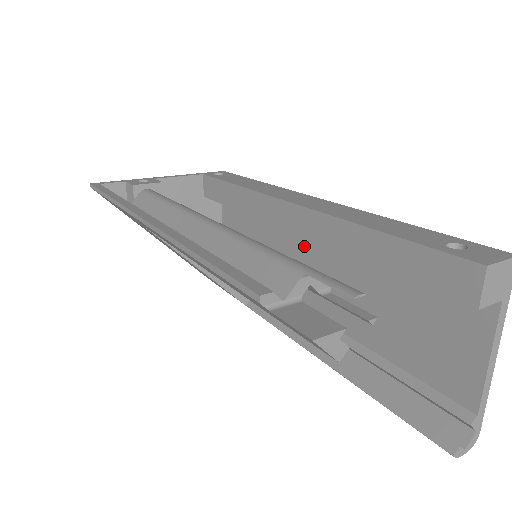
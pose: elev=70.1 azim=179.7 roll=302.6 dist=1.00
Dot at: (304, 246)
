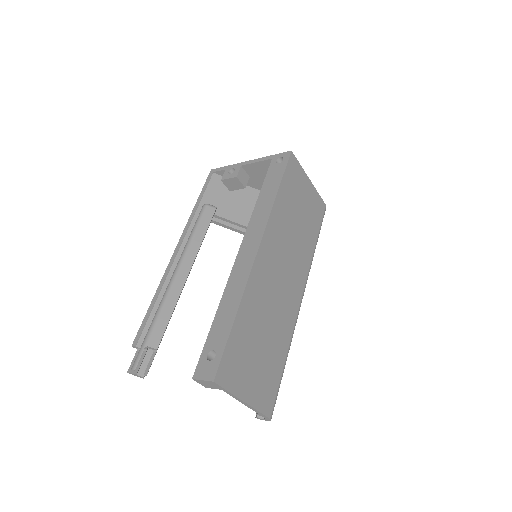
Dot at: occluded
